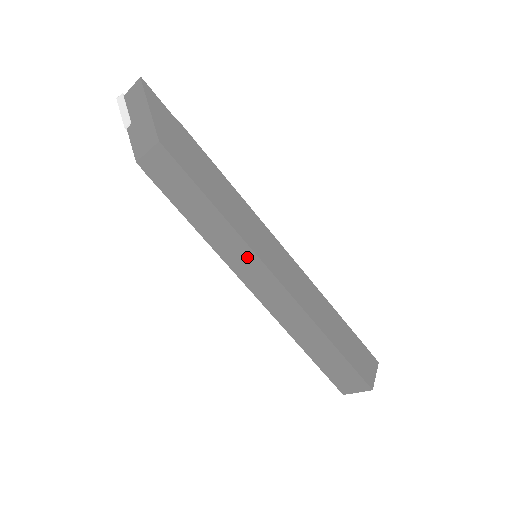
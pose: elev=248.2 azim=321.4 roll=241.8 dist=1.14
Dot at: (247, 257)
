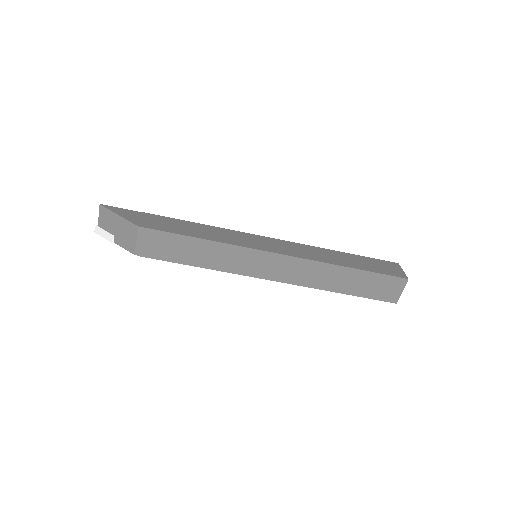
Dot at: (249, 256)
